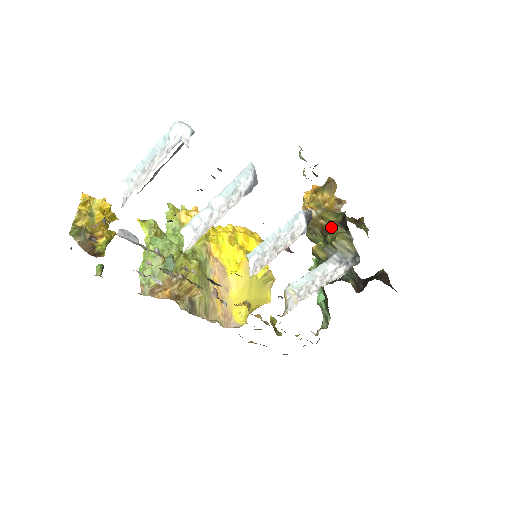
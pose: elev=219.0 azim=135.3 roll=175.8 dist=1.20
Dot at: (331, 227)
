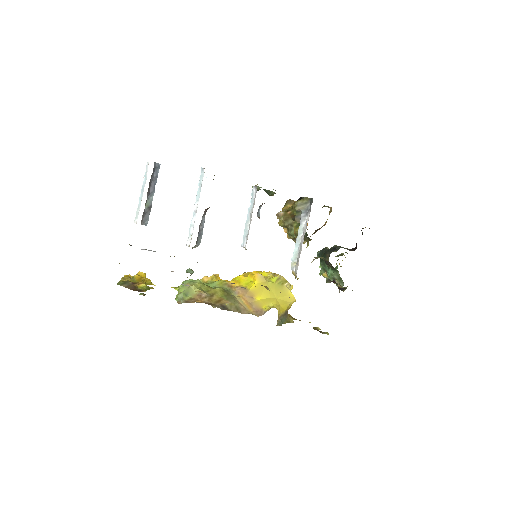
Dot at: (294, 209)
